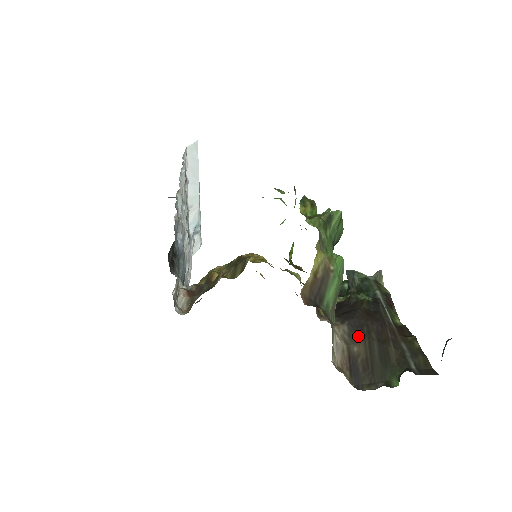
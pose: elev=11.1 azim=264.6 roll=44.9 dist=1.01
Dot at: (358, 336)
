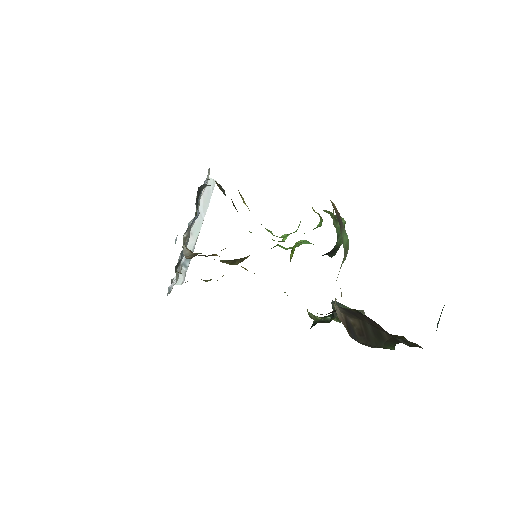
Dot at: (352, 316)
